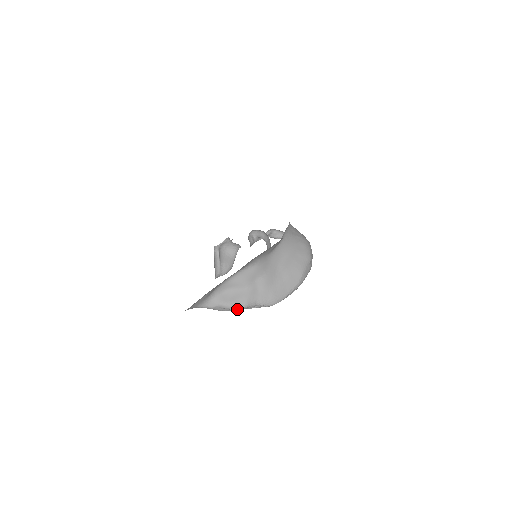
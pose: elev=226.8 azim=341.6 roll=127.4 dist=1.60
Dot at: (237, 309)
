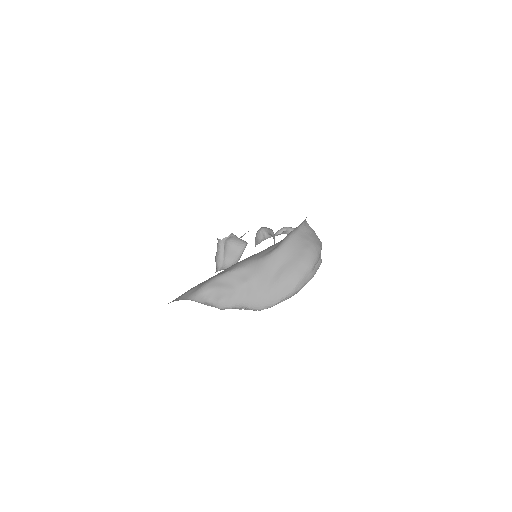
Dot at: (223, 308)
